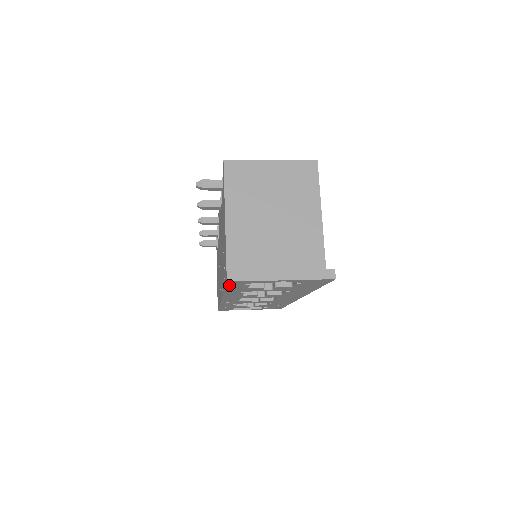
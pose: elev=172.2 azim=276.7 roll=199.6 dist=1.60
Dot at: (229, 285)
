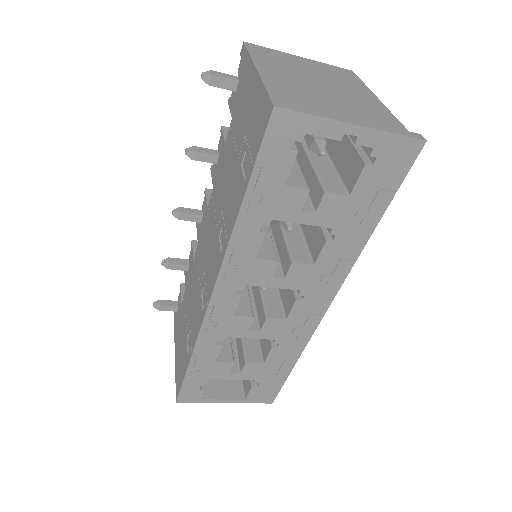
Dot at: (266, 147)
